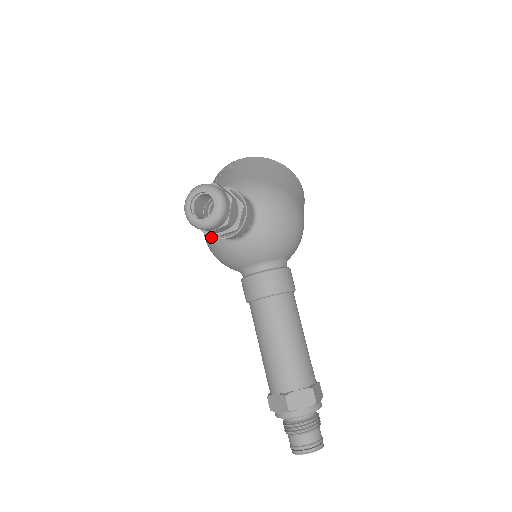
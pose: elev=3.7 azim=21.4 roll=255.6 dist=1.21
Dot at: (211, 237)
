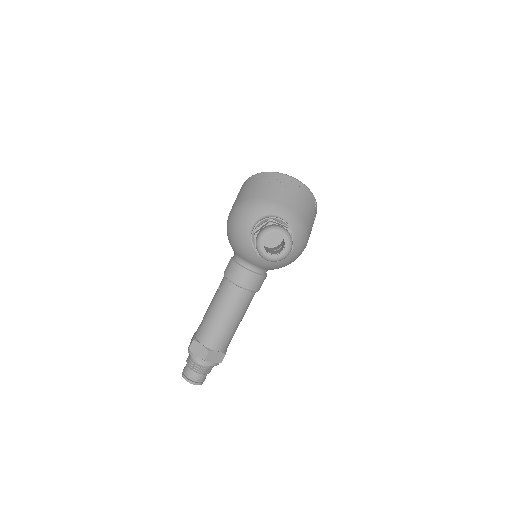
Dot at: (243, 229)
